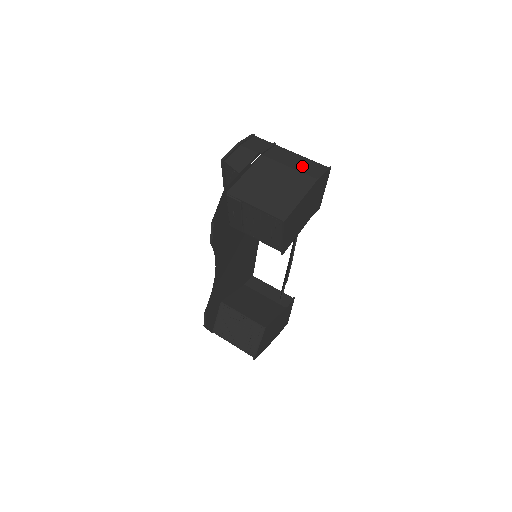
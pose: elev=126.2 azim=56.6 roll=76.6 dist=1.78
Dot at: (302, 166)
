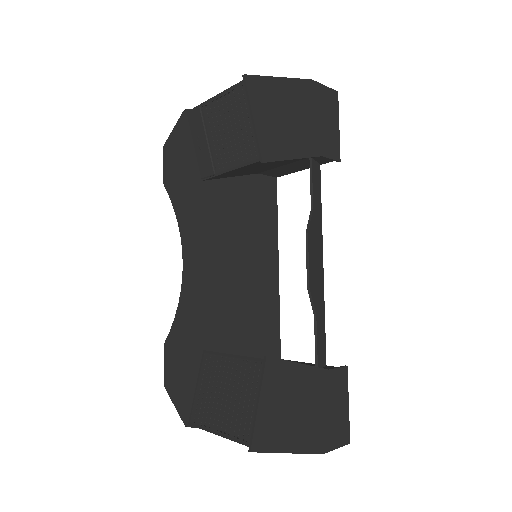
Dot at: occluded
